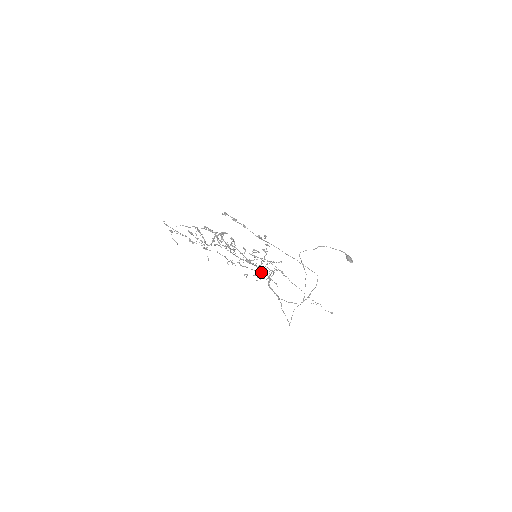
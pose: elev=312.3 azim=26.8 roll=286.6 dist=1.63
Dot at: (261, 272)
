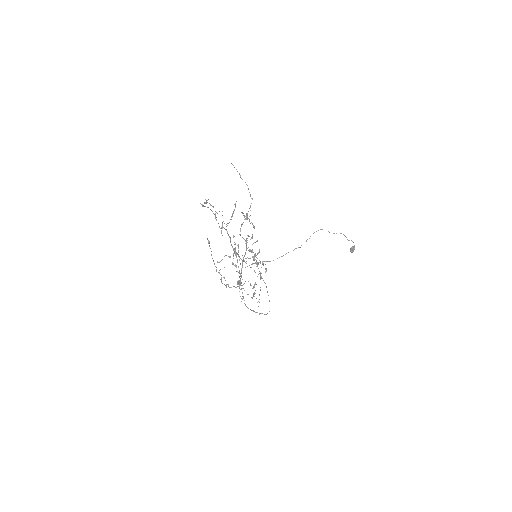
Dot at: occluded
